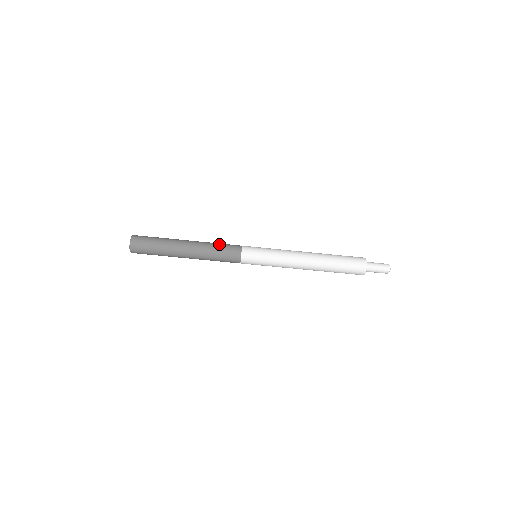
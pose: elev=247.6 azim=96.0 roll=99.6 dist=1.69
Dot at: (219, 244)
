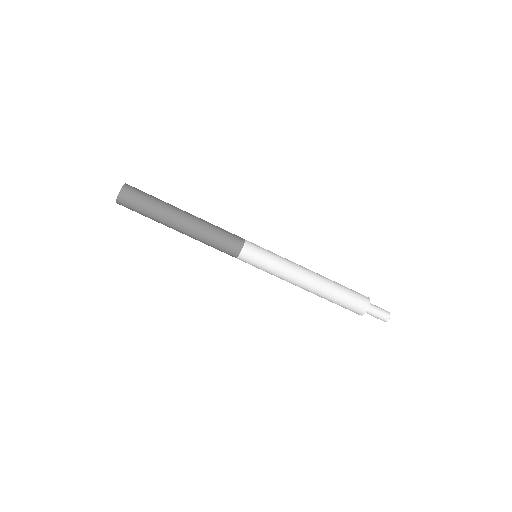
Dot at: (221, 229)
